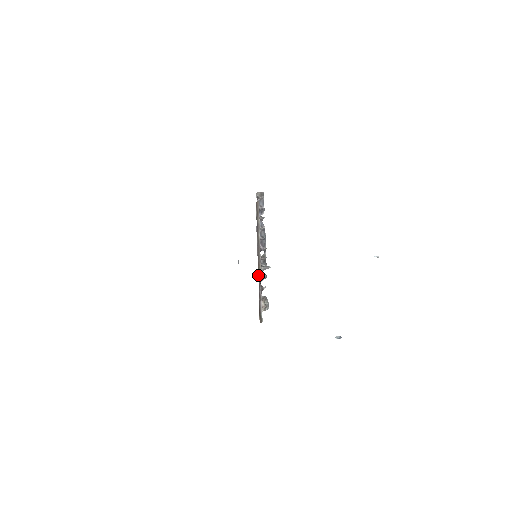
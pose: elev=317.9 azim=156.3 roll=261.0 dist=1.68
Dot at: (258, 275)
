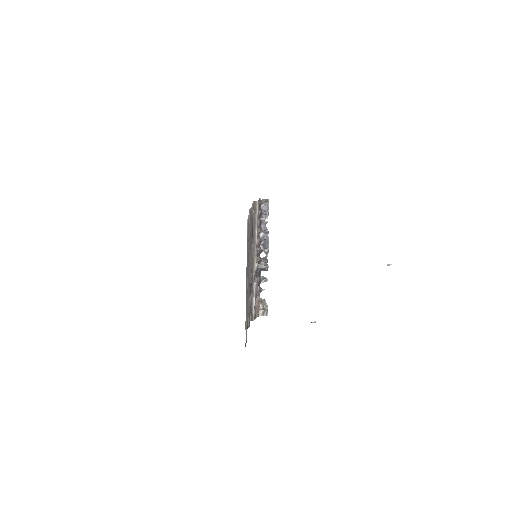
Dot at: (252, 269)
